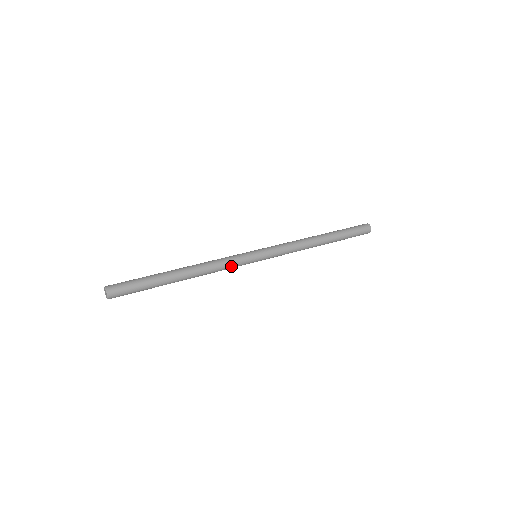
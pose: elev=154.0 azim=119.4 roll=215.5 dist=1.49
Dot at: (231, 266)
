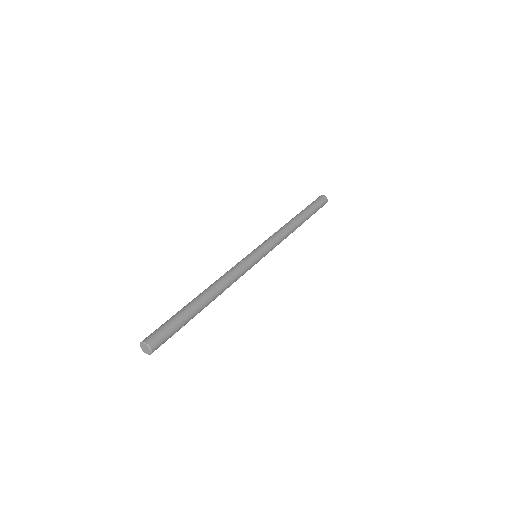
Dot at: (242, 271)
